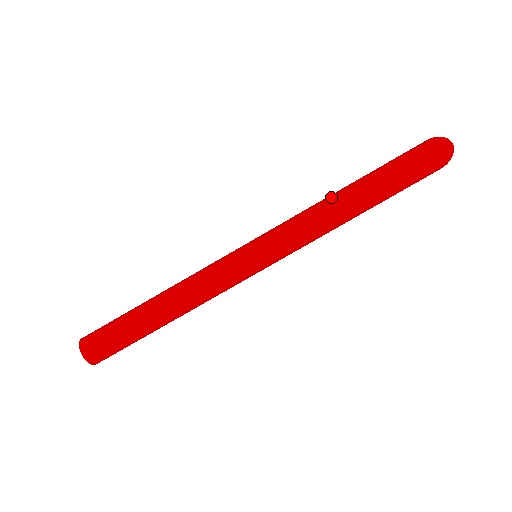
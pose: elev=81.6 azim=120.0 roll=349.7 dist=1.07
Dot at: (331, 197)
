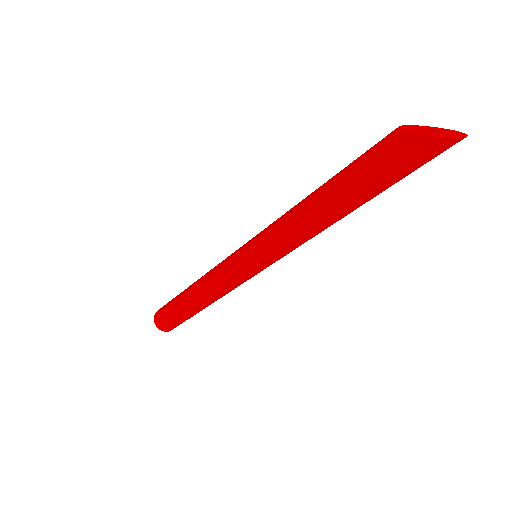
Dot at: (319, 224)
